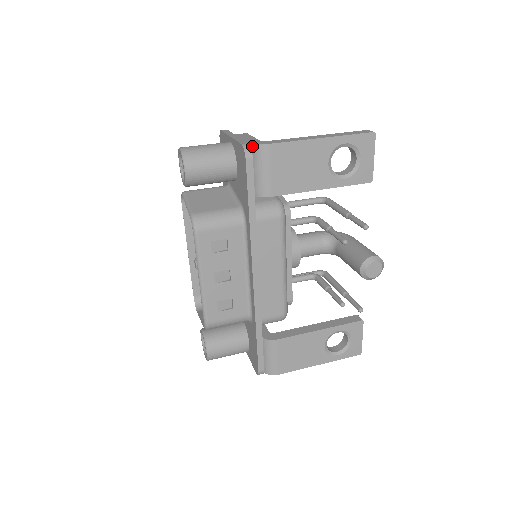
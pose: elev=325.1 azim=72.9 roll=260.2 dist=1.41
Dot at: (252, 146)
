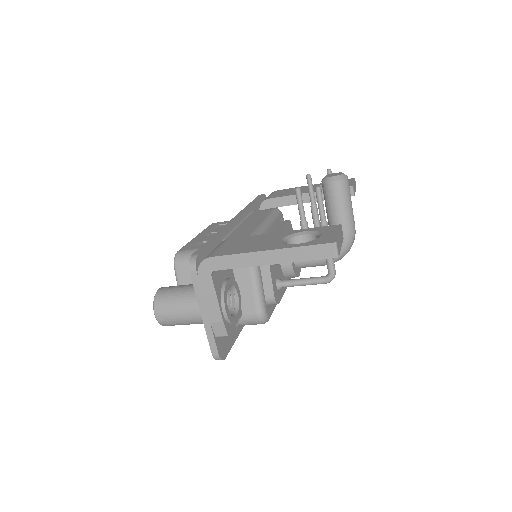
Dot at: occluded
